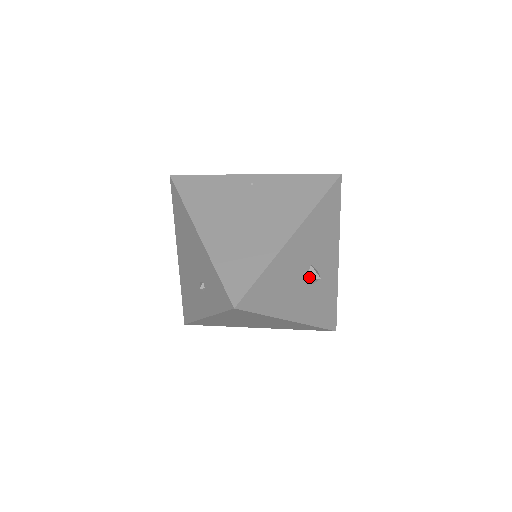
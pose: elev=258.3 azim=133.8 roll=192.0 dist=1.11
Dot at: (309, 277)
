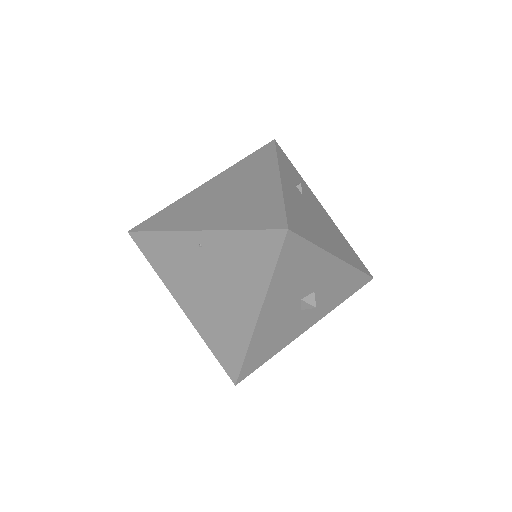
Dot at: (304, 308)
